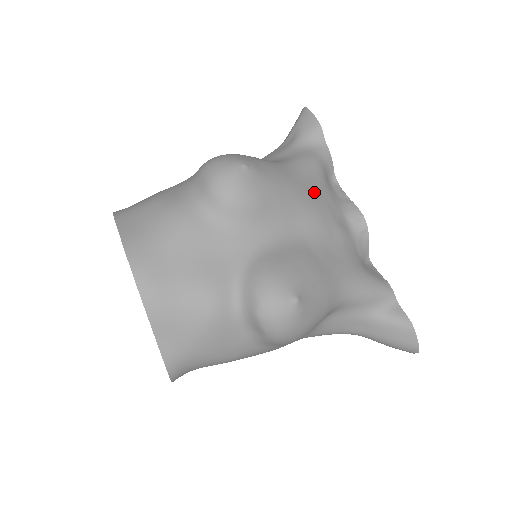
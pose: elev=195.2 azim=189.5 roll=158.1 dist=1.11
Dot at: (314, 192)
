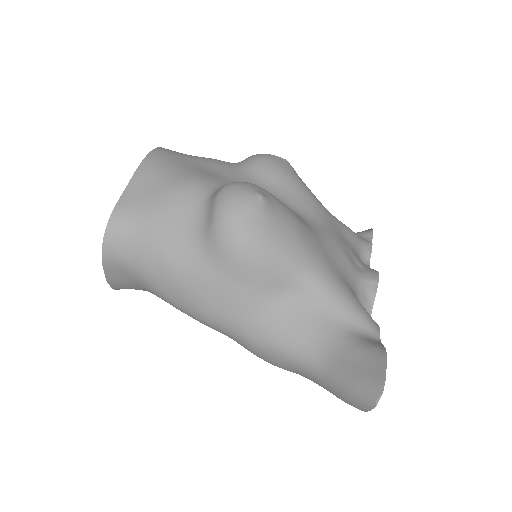
Dot at: (337, 228)
